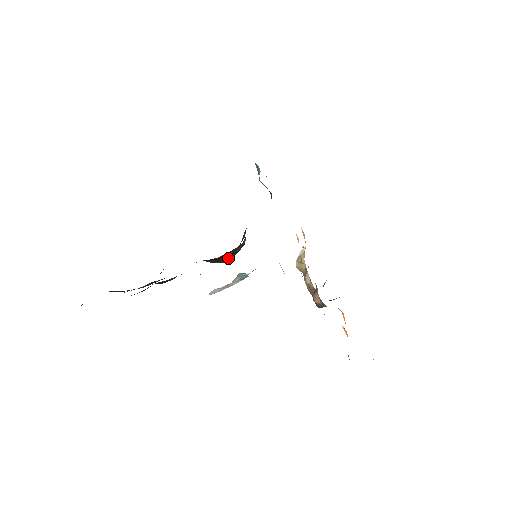
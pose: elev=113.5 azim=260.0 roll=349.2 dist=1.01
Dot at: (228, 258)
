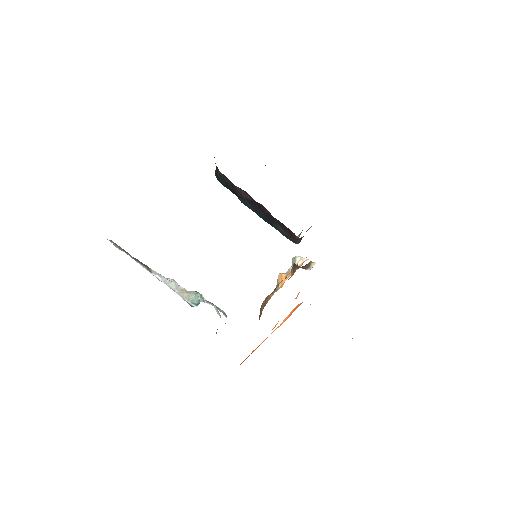
Dot at: occluded
